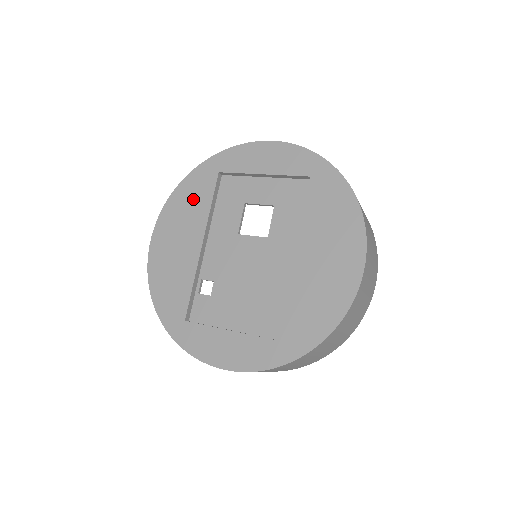
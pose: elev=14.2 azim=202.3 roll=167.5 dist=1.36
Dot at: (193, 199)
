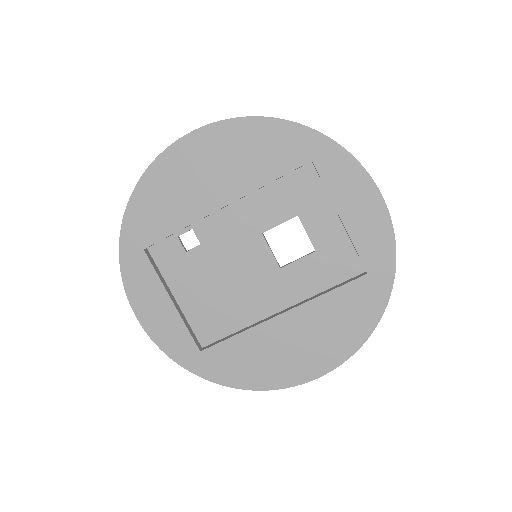
Dot at: (262, 153)
